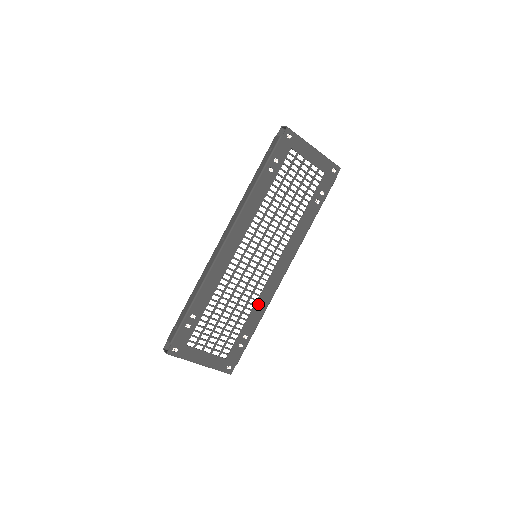
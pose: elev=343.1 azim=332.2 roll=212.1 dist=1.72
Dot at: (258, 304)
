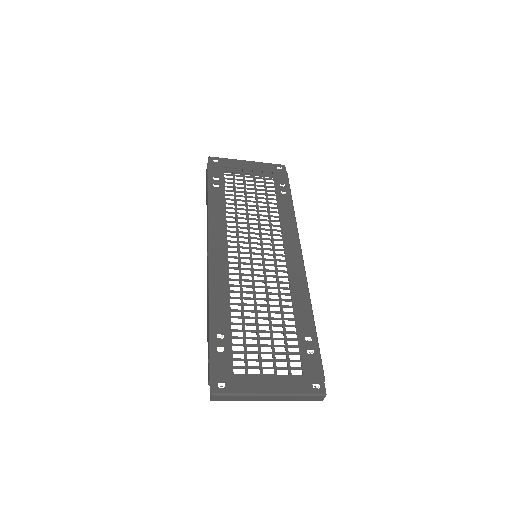
Dot at: (295, 298)
